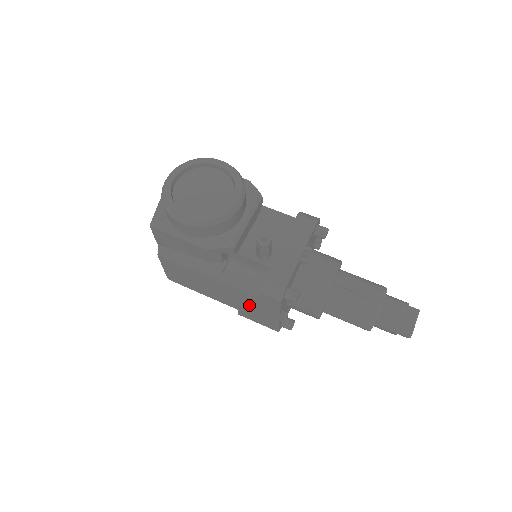
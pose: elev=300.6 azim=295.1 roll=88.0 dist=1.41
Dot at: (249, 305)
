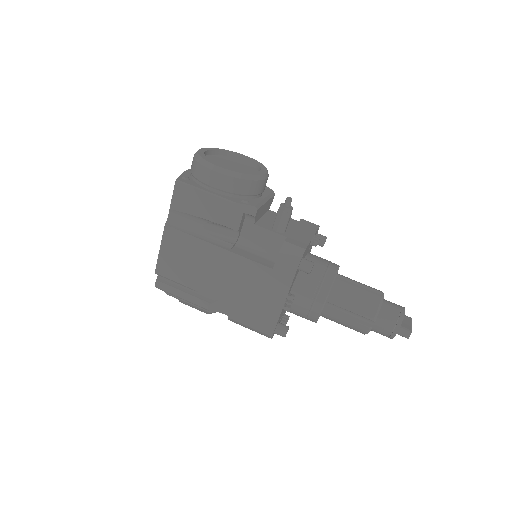
Dot at: (252, 289)
